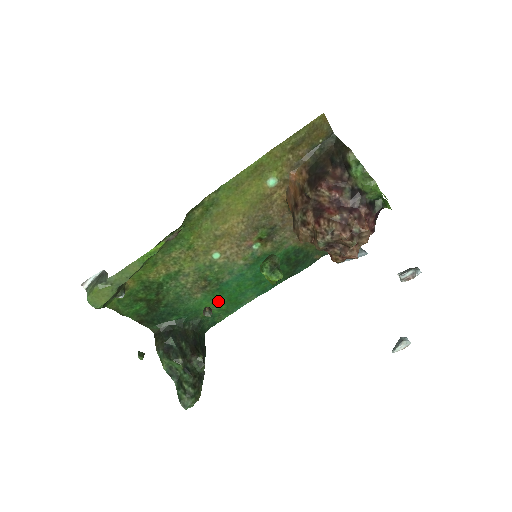
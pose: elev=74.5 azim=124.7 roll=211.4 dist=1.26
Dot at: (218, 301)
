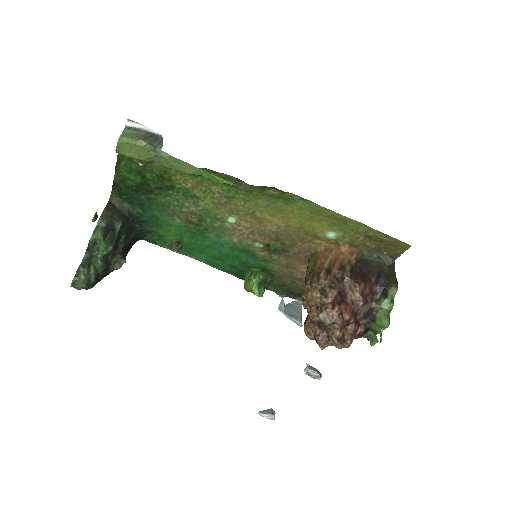
Dot at: (181, 237)
